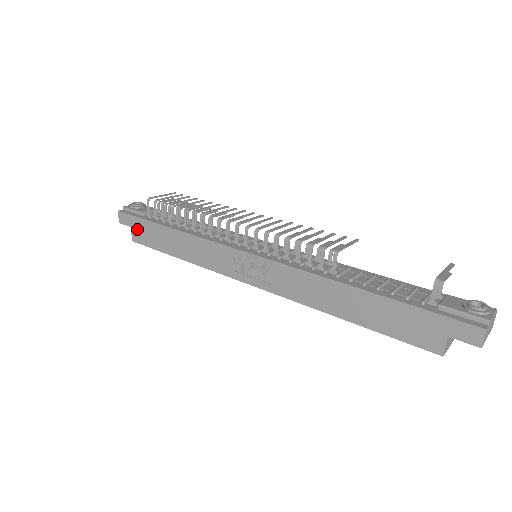
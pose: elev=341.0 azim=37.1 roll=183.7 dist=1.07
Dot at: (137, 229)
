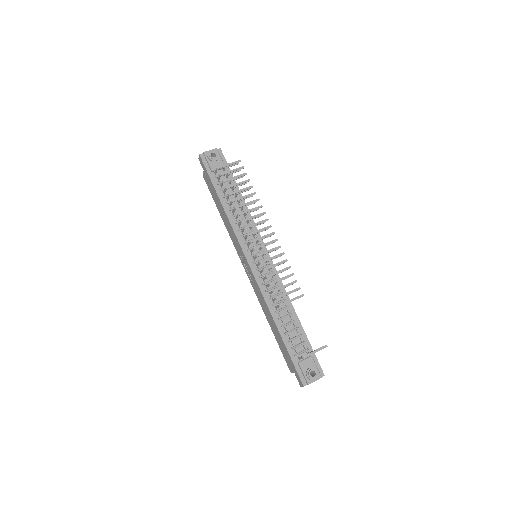
Dot at: (206, 176)
